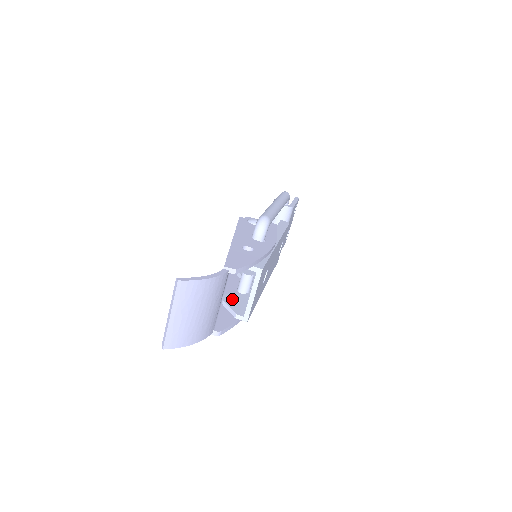
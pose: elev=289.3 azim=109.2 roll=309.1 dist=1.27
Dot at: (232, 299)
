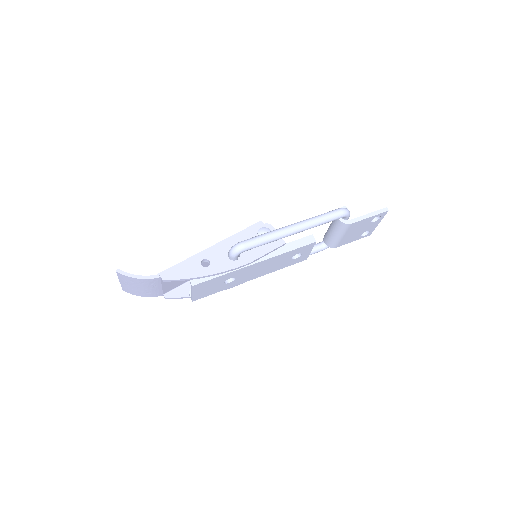
Dot at: occluded
